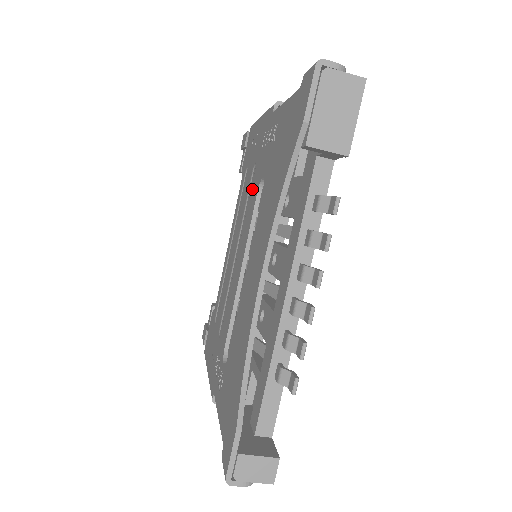
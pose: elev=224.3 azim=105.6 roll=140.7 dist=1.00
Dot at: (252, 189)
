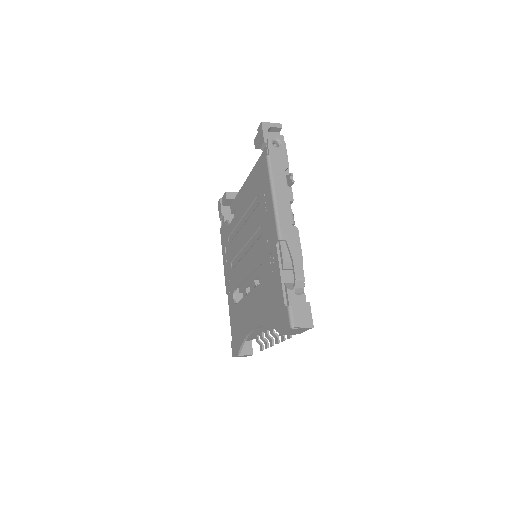
Dot at: (258, 245)
